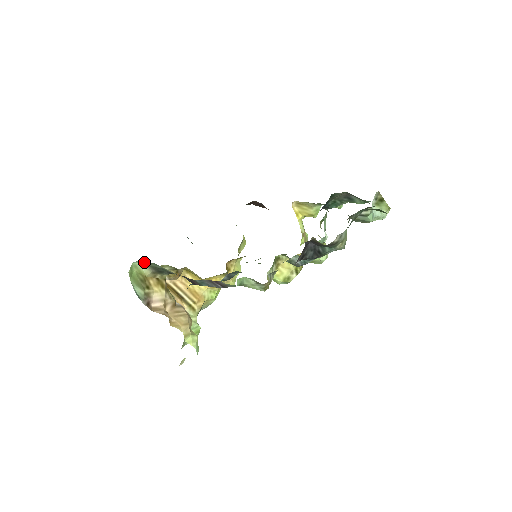
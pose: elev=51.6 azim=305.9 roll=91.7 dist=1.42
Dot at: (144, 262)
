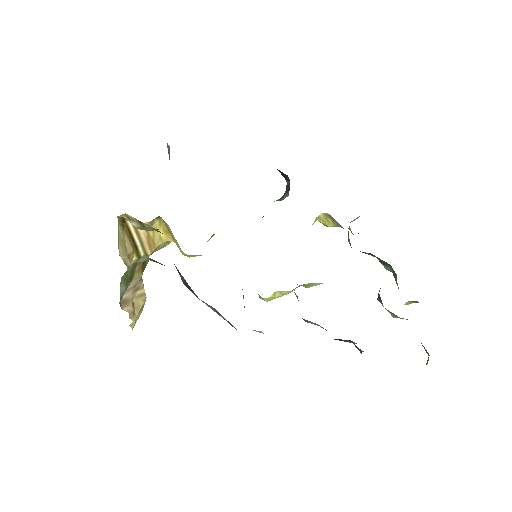
Dot at: occluded
